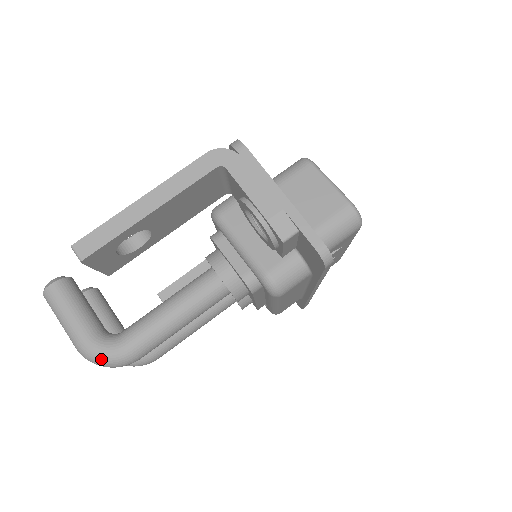
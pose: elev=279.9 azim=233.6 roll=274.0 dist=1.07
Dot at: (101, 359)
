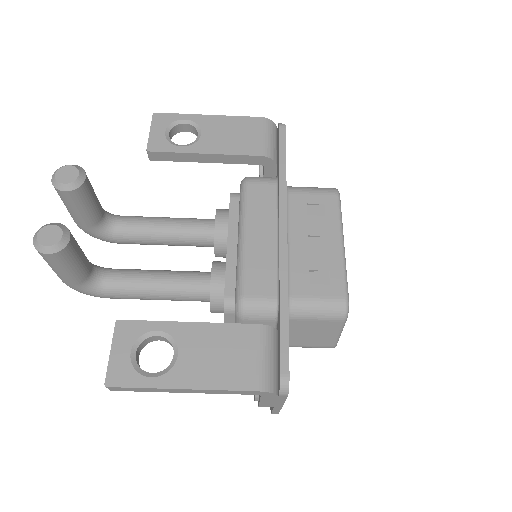
Dot at: occluded
